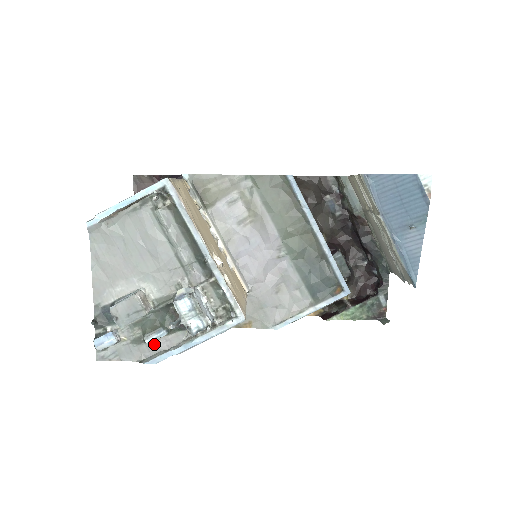
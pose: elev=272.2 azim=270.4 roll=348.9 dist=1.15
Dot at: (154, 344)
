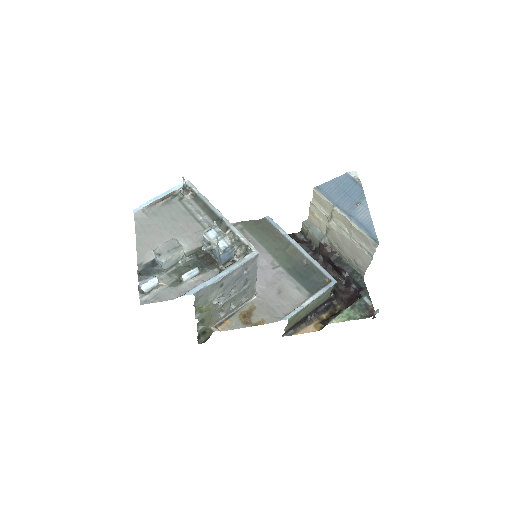
Dot at: (189, 284)
